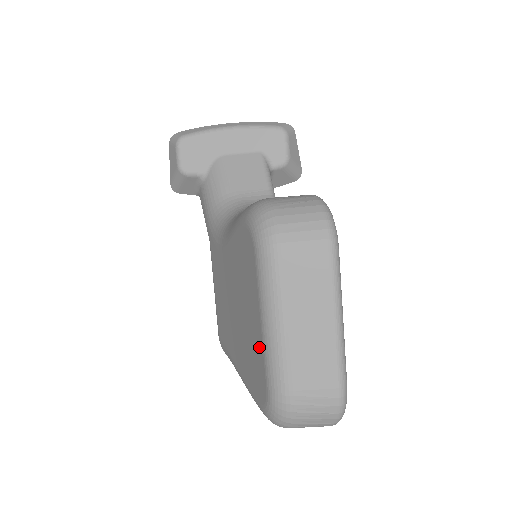
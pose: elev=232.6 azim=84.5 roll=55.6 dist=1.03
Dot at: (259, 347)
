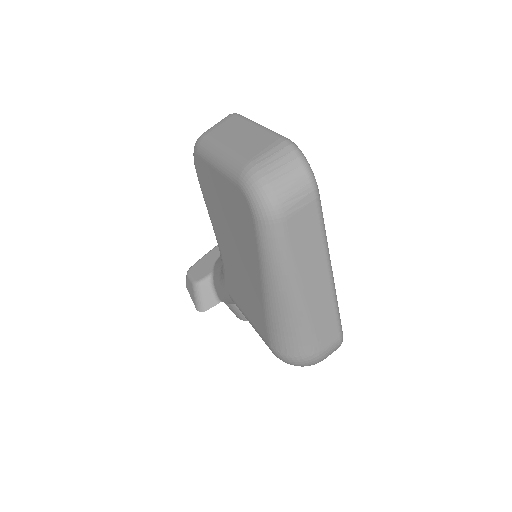
Dot at: (227, 187)
